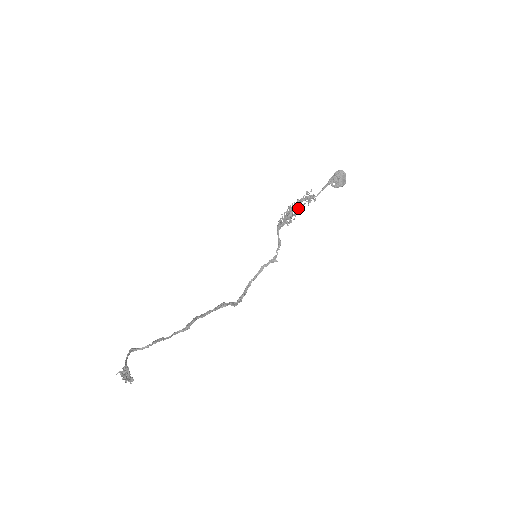
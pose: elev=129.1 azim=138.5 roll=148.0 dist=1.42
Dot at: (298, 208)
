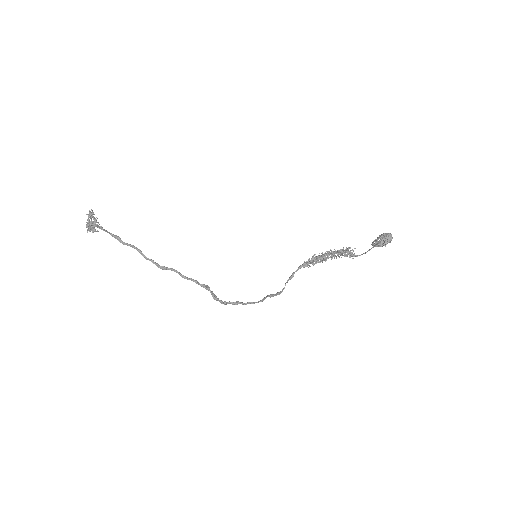
Dot at: (330, 254)
